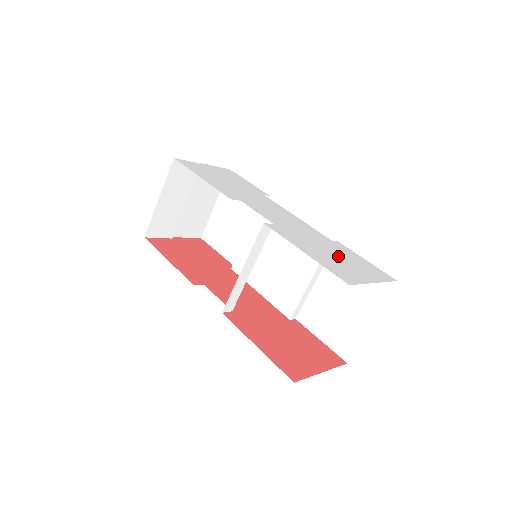
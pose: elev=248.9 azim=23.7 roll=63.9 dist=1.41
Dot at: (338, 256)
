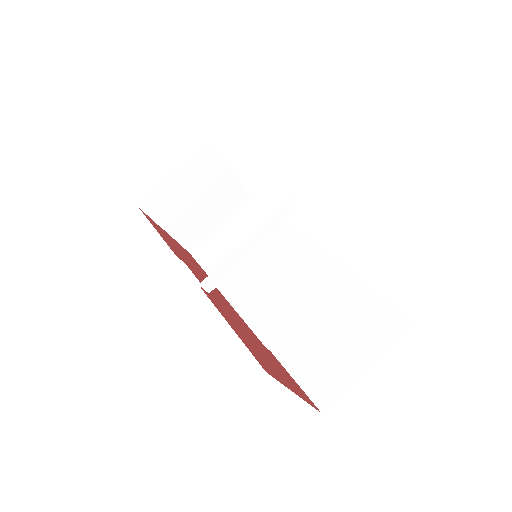
Dot at: occluded
